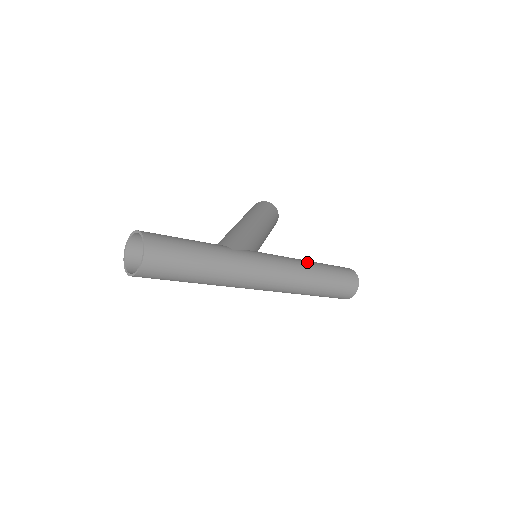
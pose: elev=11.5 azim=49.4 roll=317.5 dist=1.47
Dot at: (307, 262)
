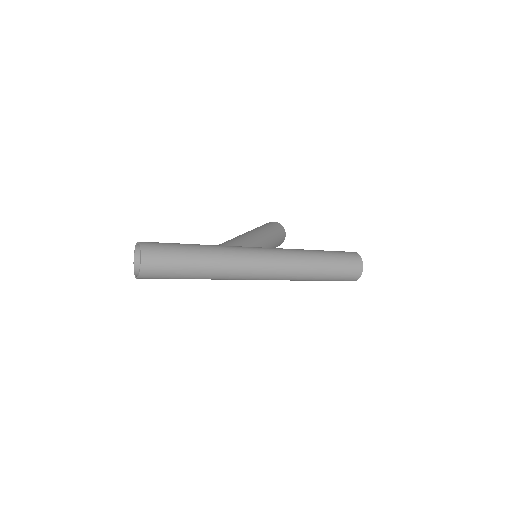
Dot at: (302, 249)
